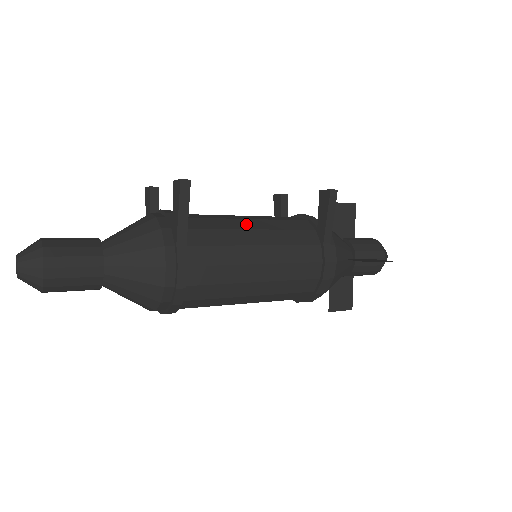
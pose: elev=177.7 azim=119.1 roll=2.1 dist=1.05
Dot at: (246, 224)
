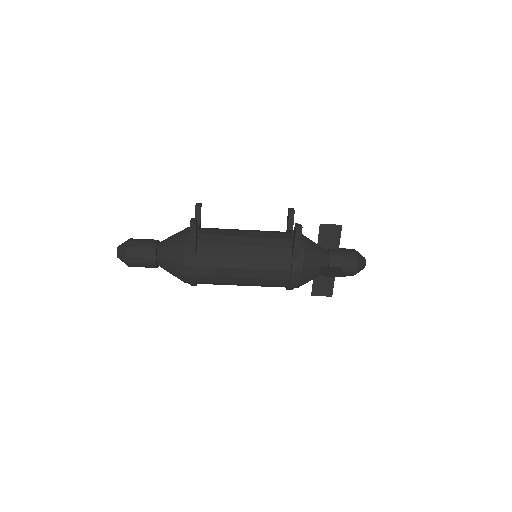
Dot at: (241, 241)
